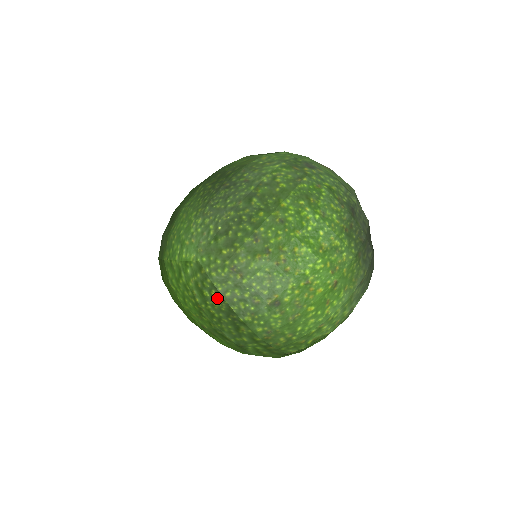
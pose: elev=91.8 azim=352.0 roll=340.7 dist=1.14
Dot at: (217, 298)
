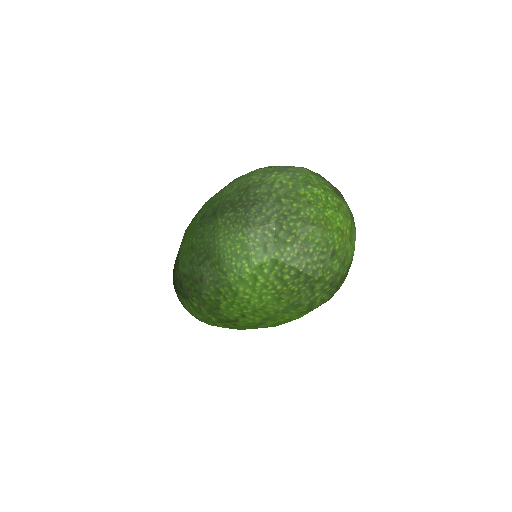
Dot at: (296, 274)
